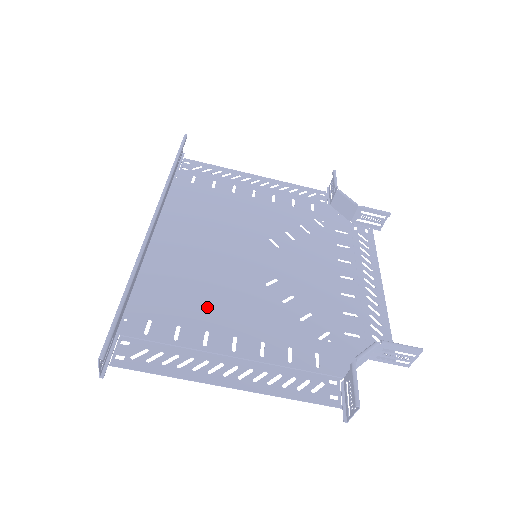
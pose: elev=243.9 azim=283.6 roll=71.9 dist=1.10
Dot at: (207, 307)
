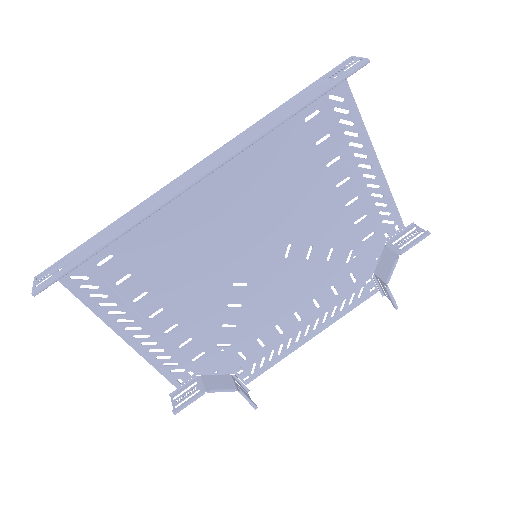
Dot at: (167, 273)
